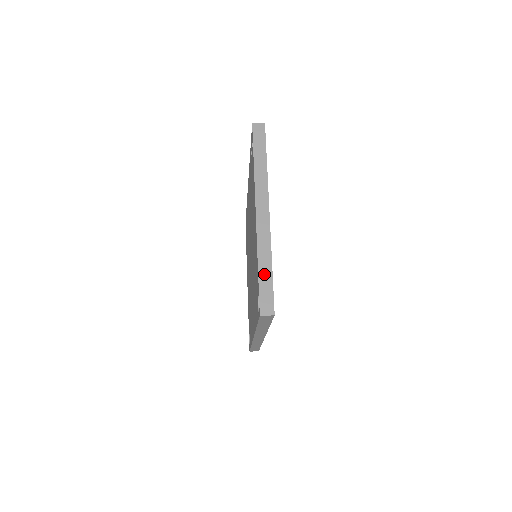
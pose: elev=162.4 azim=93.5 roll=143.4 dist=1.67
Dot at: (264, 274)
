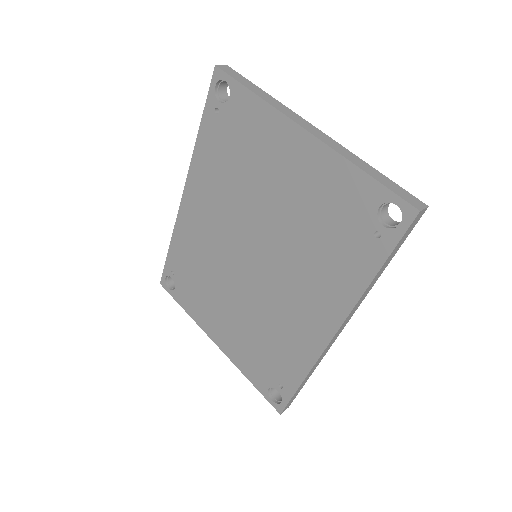
Dot at: (377, 176)
